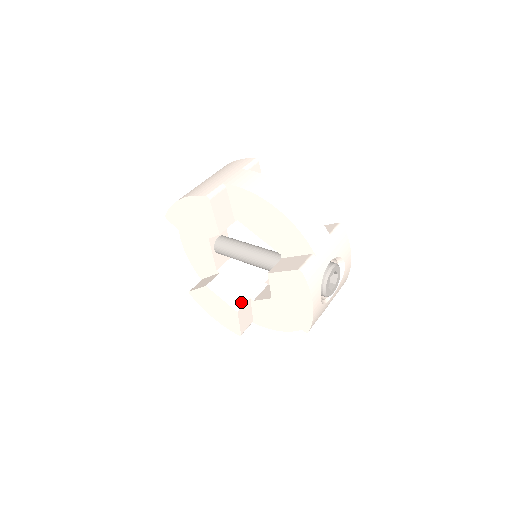
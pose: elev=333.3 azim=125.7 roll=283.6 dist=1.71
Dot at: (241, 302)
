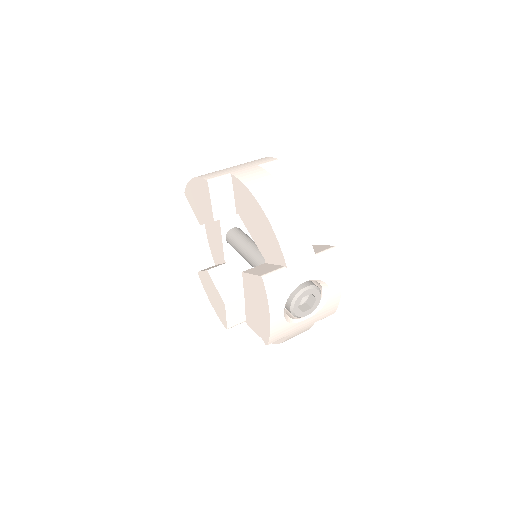
Dot at: (233, 297)
